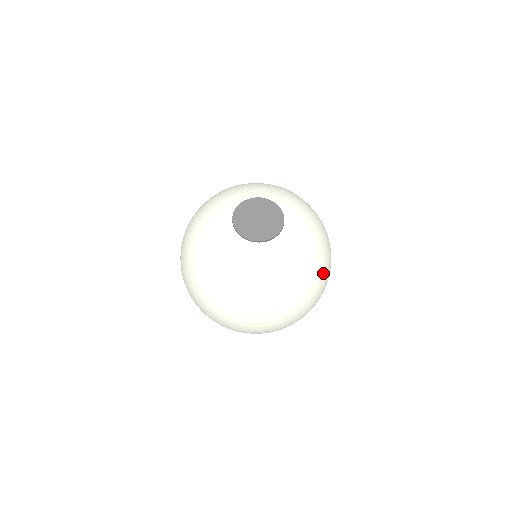
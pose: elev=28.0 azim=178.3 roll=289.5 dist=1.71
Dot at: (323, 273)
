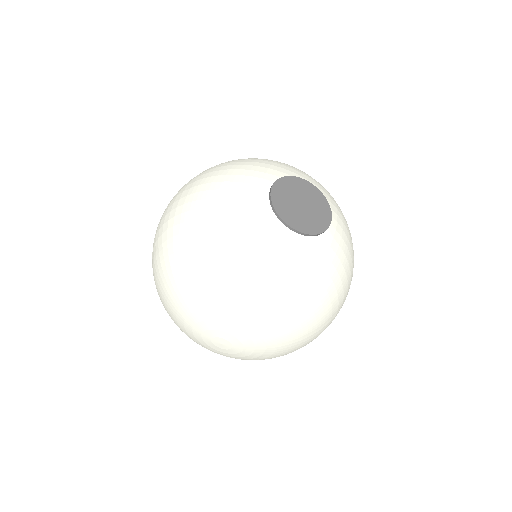
Dot at: occluded
